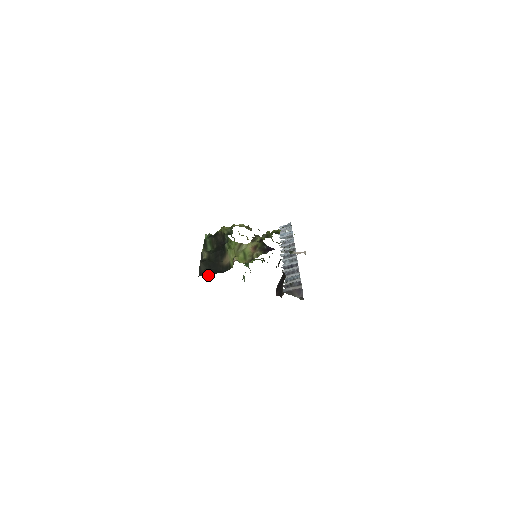
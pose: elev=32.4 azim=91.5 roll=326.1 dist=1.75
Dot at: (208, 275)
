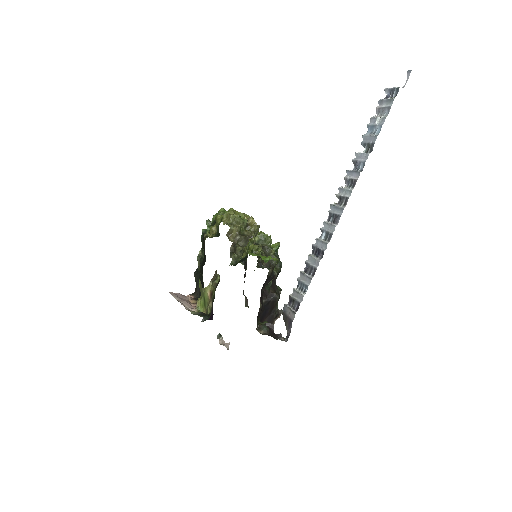
Dot at: occluded
